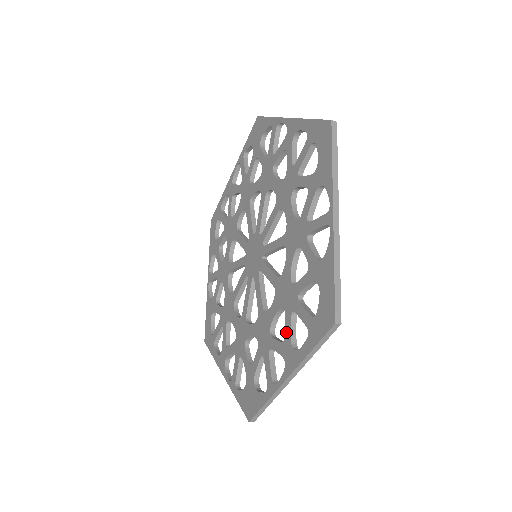
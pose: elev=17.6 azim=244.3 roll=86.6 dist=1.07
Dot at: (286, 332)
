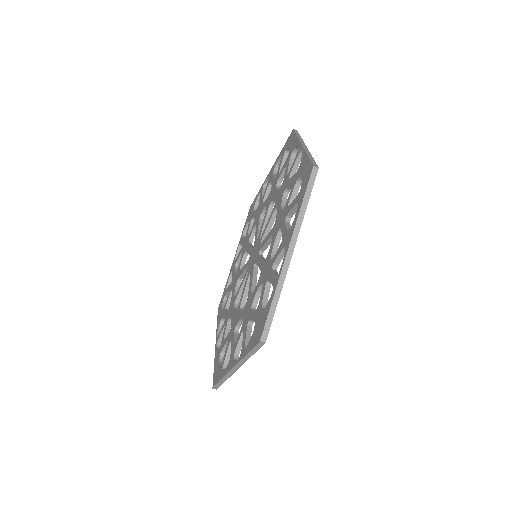
Dot at: (283, 233)
